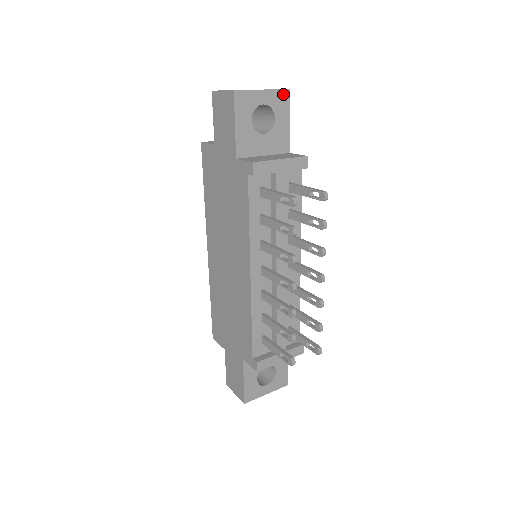
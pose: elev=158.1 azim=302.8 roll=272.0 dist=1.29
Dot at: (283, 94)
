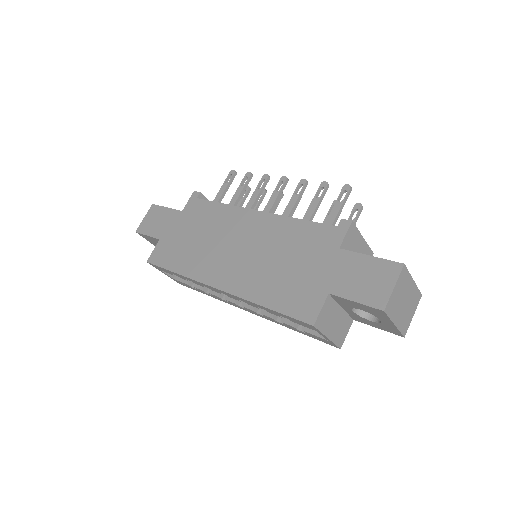
Dot at: occluded
